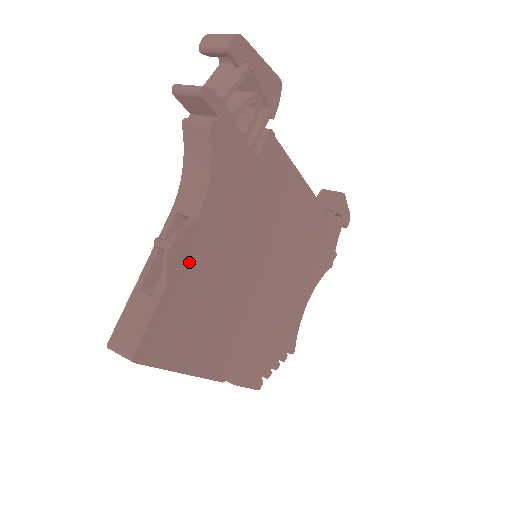
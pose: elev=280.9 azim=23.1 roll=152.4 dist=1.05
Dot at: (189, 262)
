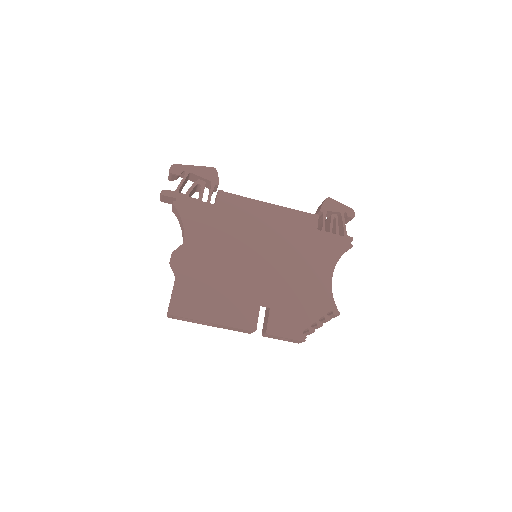
Dot at: (187, 264)
